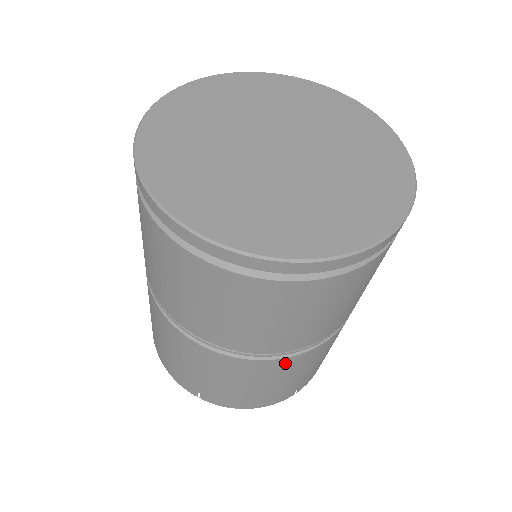
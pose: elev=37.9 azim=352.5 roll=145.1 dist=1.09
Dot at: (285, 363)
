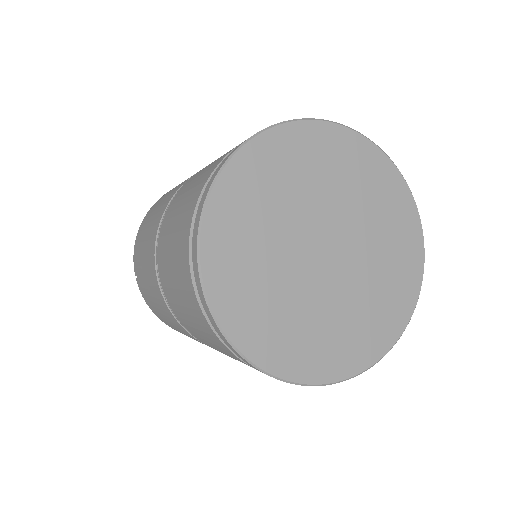
Dot at: (193, 337)
